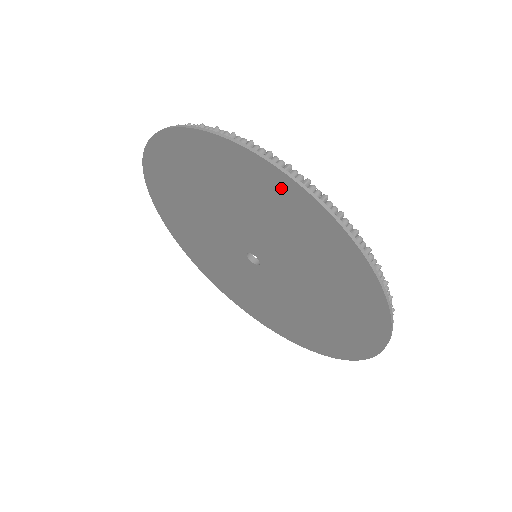
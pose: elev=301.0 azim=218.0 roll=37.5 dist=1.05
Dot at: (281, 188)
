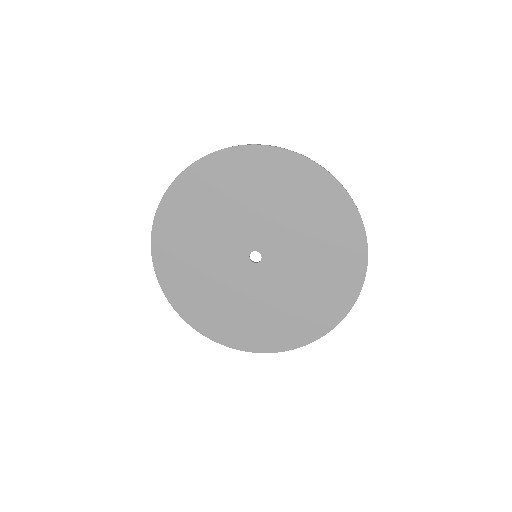
Dot at: (228, 162)
